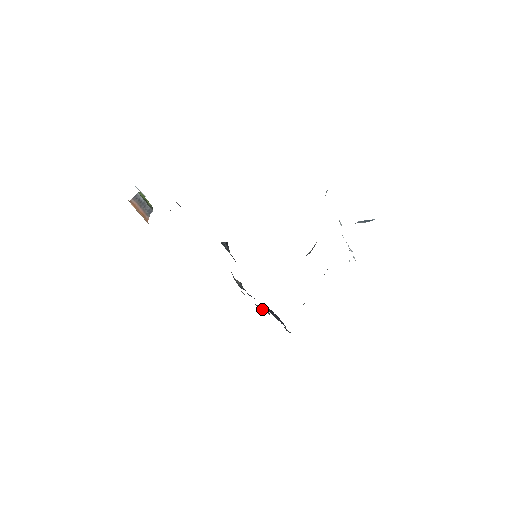
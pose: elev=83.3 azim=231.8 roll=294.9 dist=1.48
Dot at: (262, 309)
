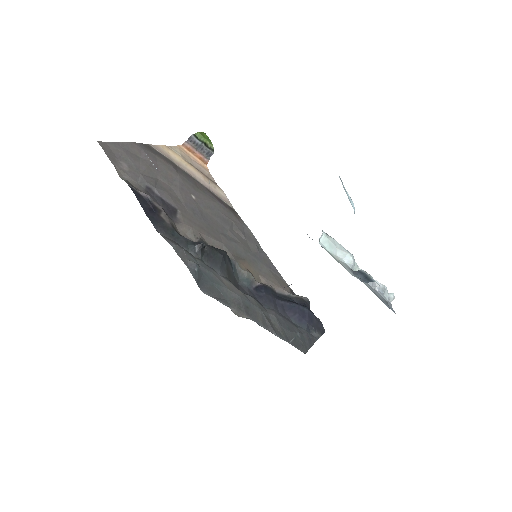
Dot at: (294, 297)
